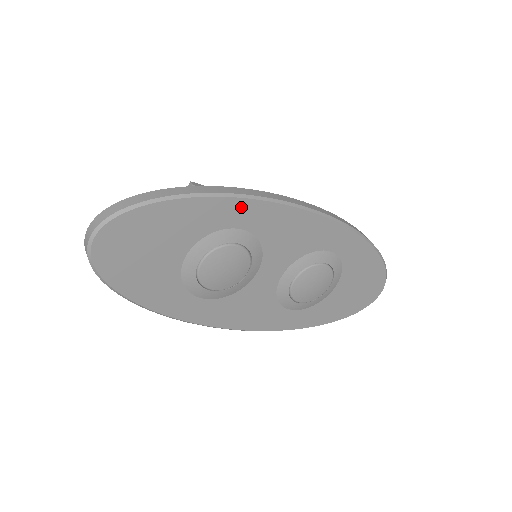
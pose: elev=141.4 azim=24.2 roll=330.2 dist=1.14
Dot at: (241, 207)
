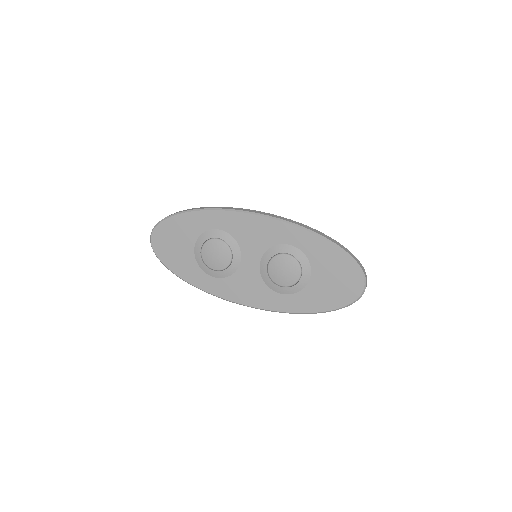
Dot at: (214, 216)
